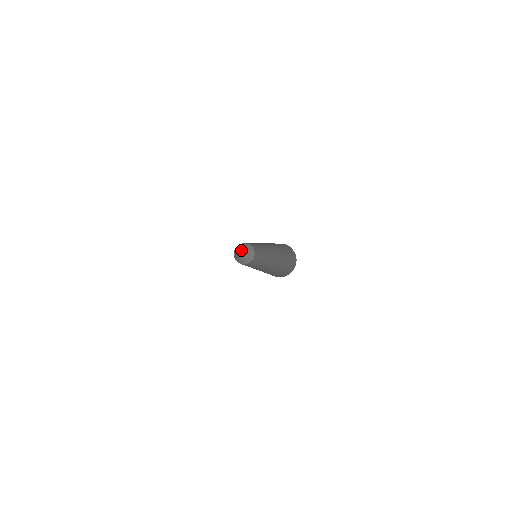
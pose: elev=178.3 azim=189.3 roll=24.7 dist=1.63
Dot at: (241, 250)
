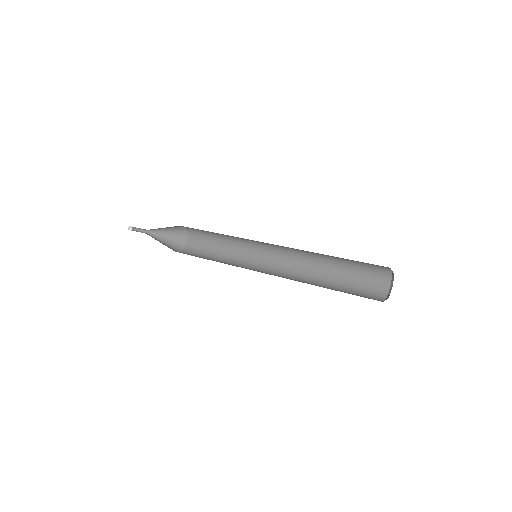
Dot at: (151, 229)
